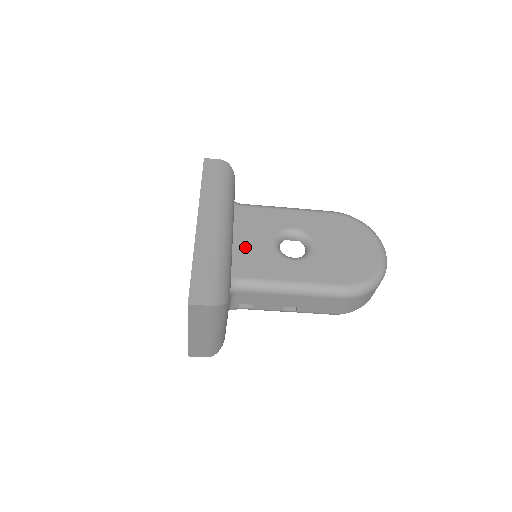
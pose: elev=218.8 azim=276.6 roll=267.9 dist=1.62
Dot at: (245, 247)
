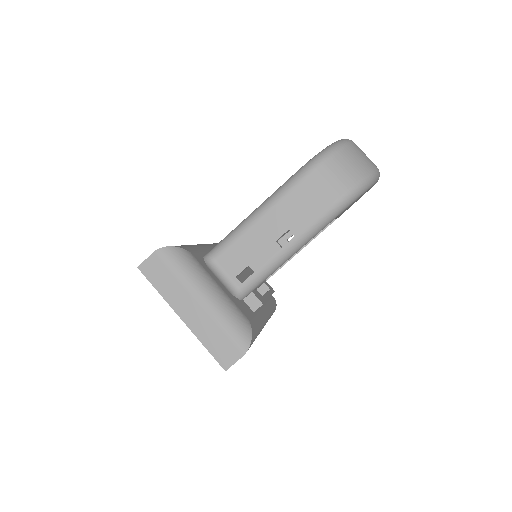
Dot at: occluded
